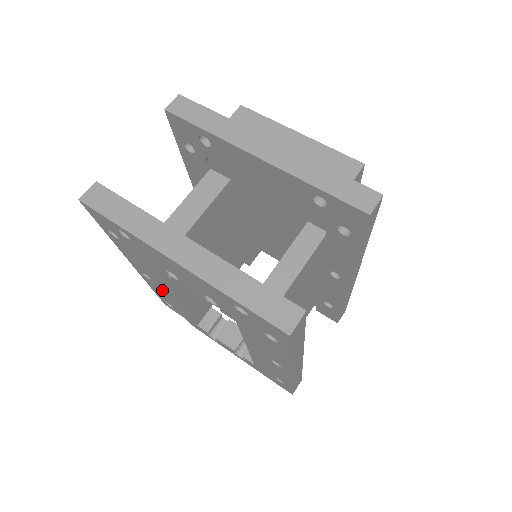
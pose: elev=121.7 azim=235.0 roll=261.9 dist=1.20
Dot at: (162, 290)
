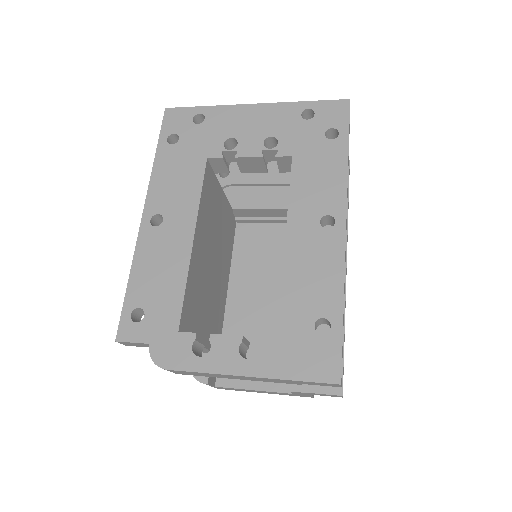
Dot at: (166, 241)
